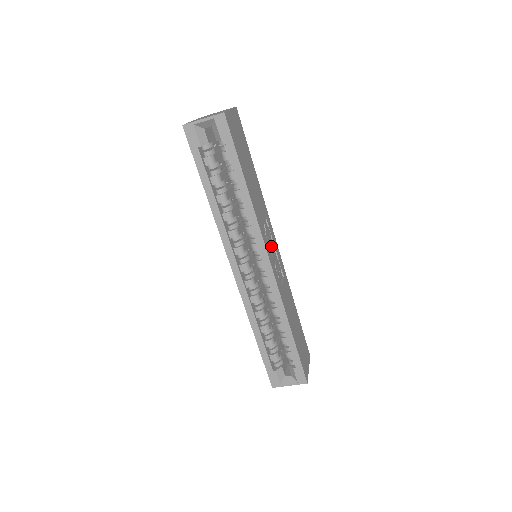
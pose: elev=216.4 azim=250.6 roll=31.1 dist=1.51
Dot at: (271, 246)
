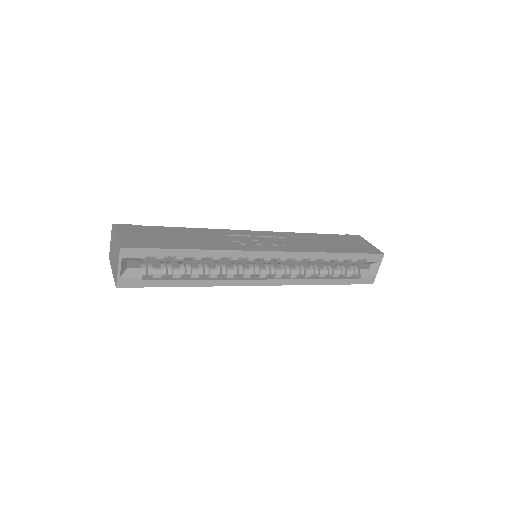
Dot at: (254, 241)
